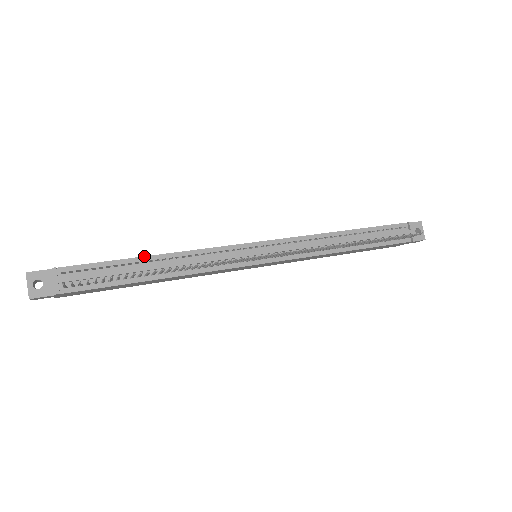
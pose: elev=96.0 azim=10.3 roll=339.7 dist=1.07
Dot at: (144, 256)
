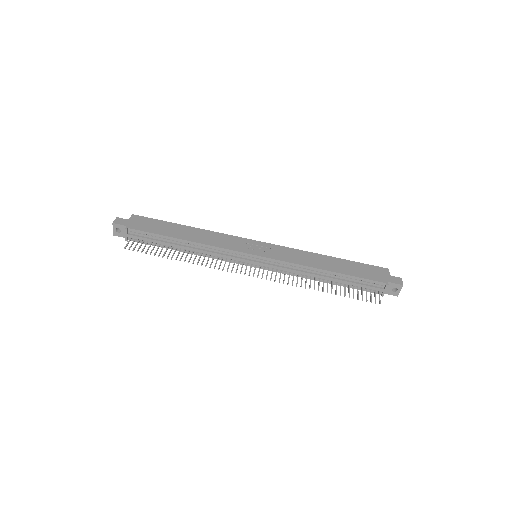
Dot at: (178, 238)
